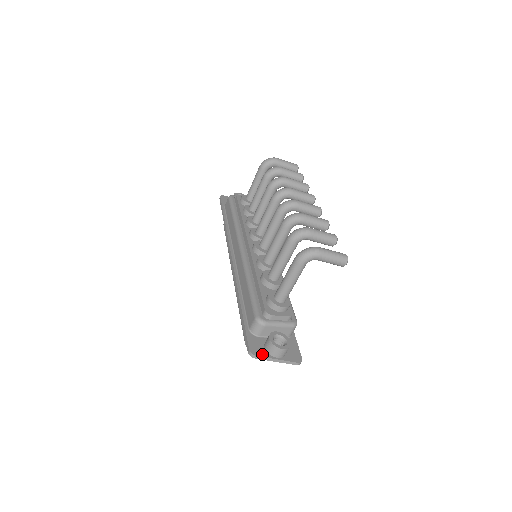
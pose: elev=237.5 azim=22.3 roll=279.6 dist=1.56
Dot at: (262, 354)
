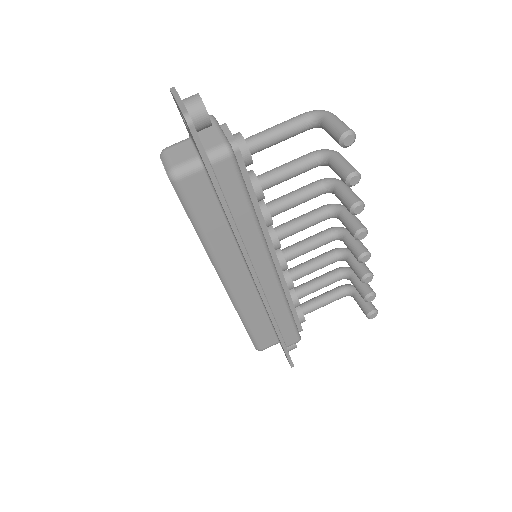
Dot at: occluded
